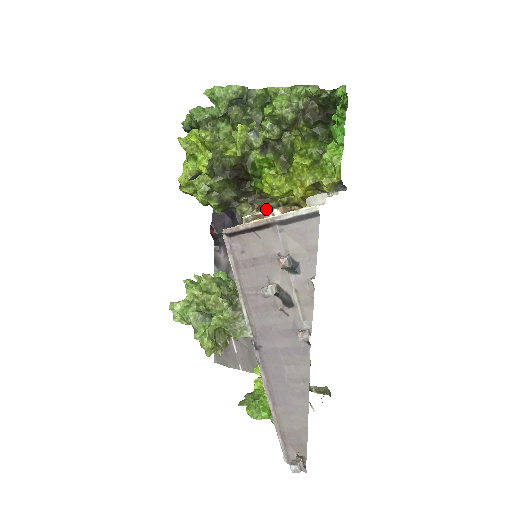
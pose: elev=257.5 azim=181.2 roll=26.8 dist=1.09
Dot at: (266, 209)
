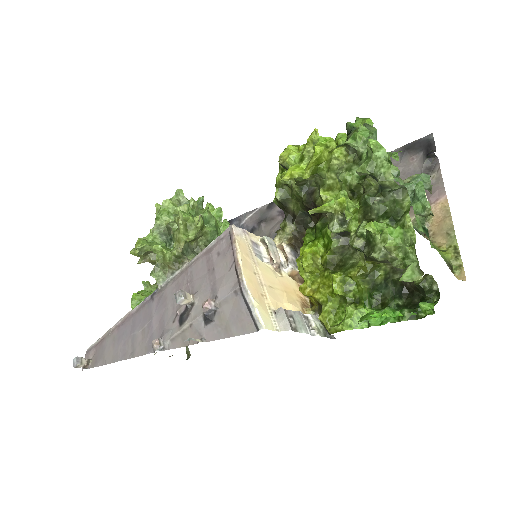
Dot at: occluded
